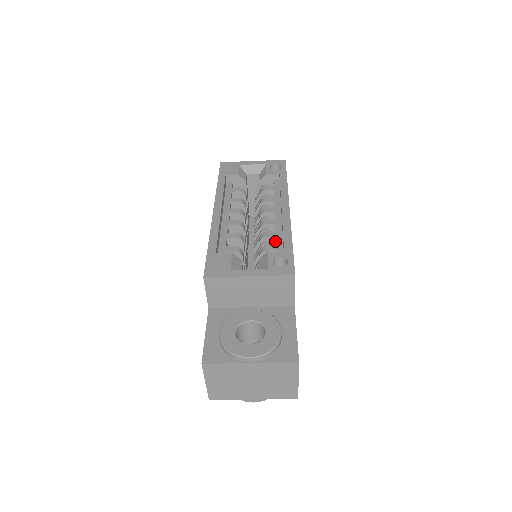
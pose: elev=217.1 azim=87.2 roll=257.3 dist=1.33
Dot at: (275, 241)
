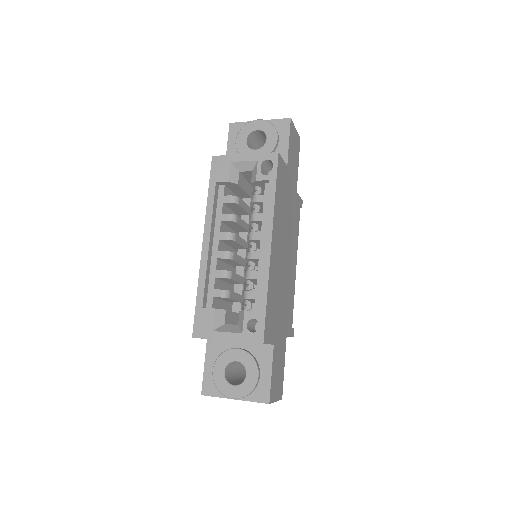
Dot at: (258, 280)
